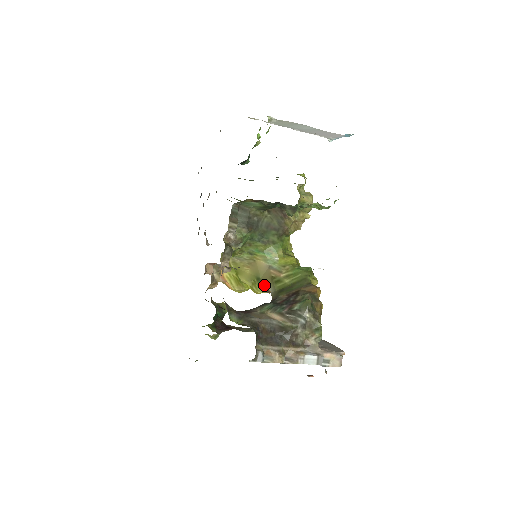
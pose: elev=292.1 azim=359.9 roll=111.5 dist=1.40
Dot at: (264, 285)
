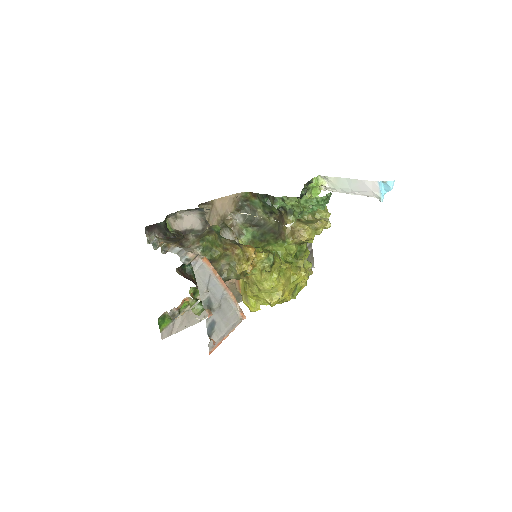
Dot at: occluded
